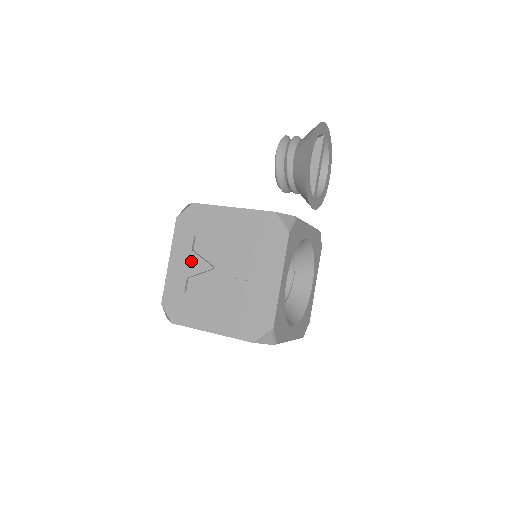
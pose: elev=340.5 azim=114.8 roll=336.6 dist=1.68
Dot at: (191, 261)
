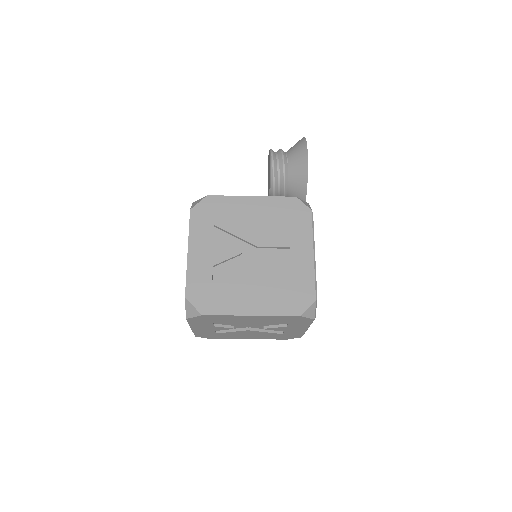
Dot at: (215, 249)
